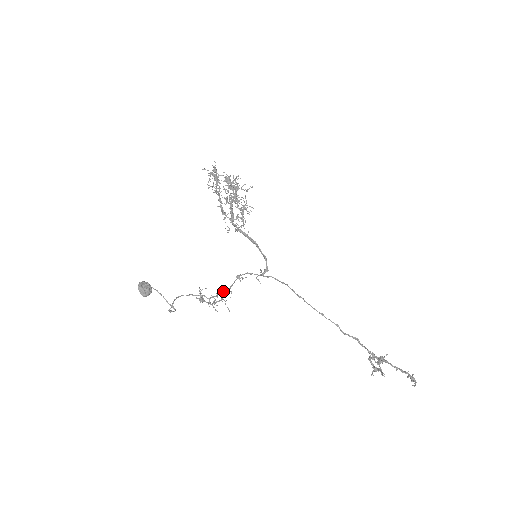
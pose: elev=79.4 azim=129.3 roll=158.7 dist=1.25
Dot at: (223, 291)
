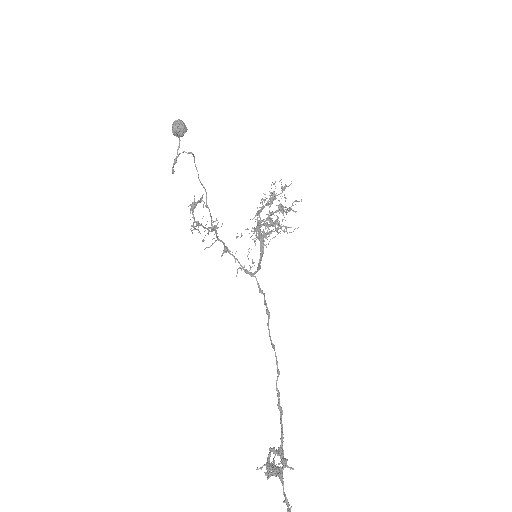
Dot at: (215, 226)
